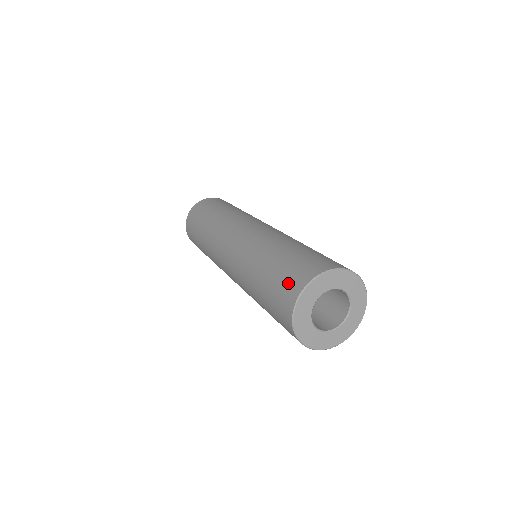
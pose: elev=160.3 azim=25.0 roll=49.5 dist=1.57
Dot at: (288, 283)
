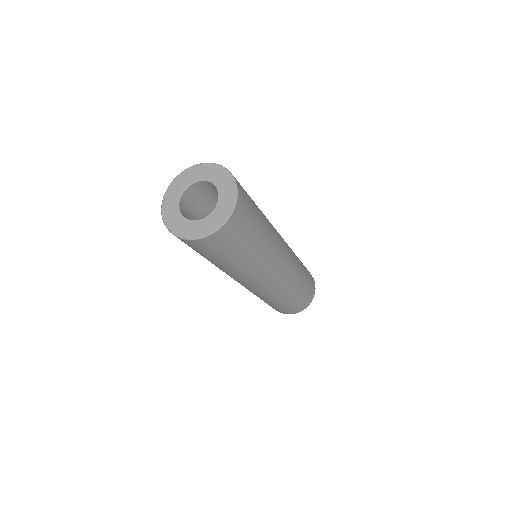
Dot at: occluded
